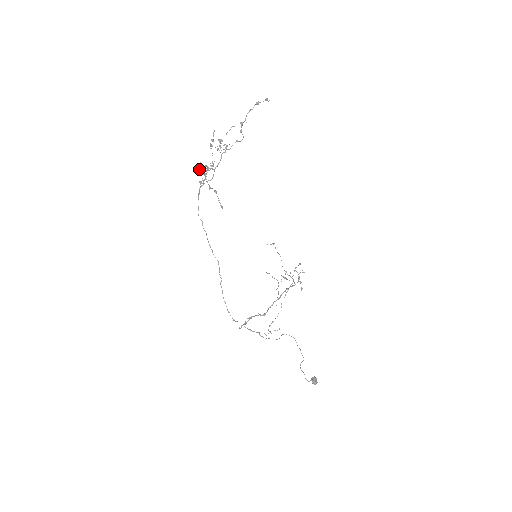
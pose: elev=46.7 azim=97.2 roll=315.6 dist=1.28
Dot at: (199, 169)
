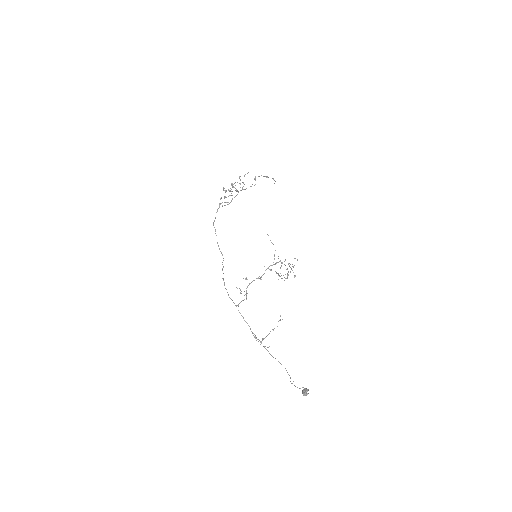
Dot at: (220, 198)
